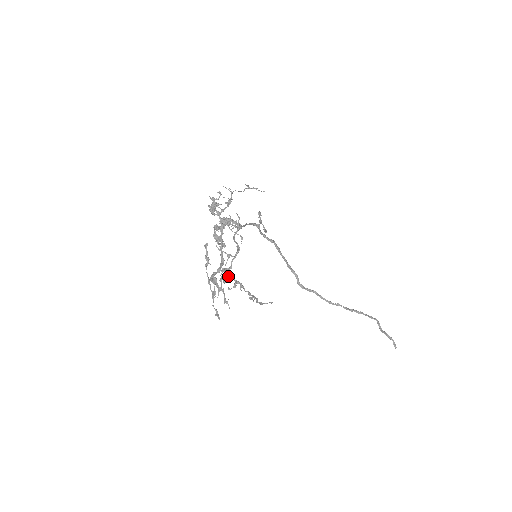
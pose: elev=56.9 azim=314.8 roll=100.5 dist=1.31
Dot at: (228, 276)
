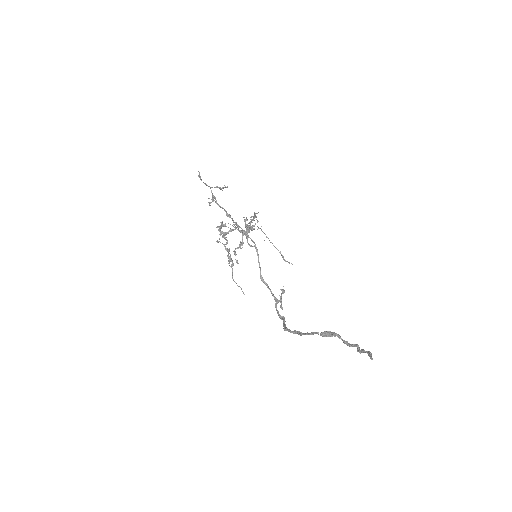
Dot at: (225, 224)
